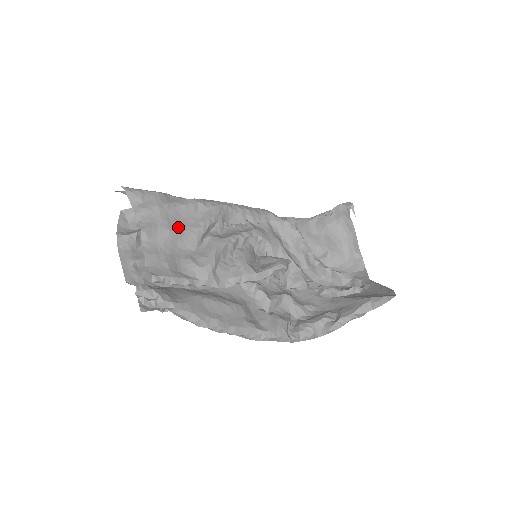
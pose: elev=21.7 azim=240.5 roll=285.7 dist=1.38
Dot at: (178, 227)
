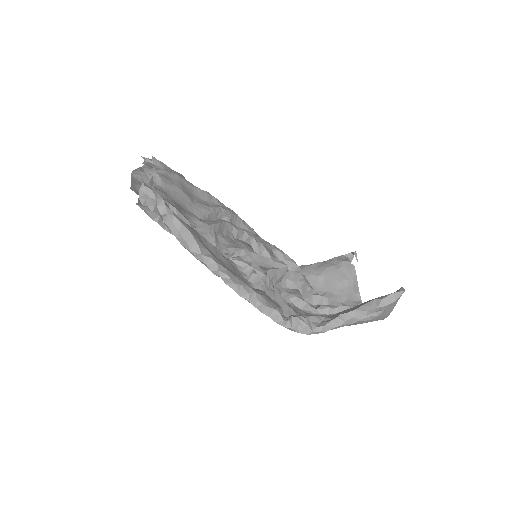
Dot at: (190, 196)
